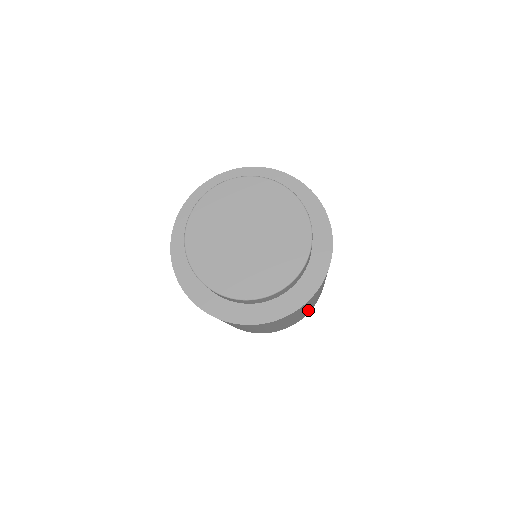
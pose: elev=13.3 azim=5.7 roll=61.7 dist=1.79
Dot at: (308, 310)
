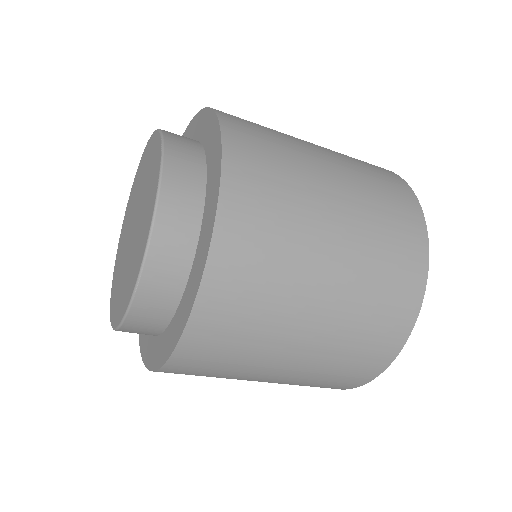
Dot at: (380, 214)
